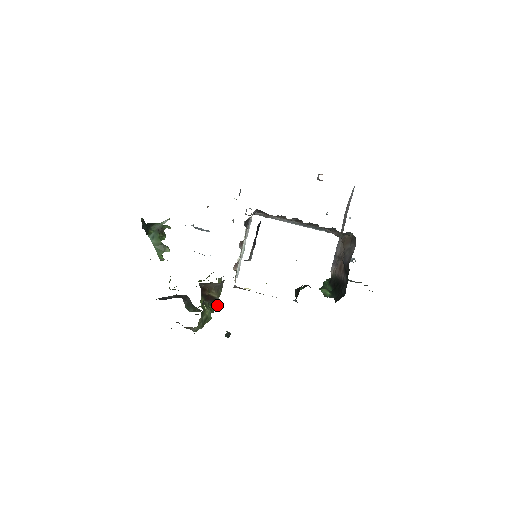
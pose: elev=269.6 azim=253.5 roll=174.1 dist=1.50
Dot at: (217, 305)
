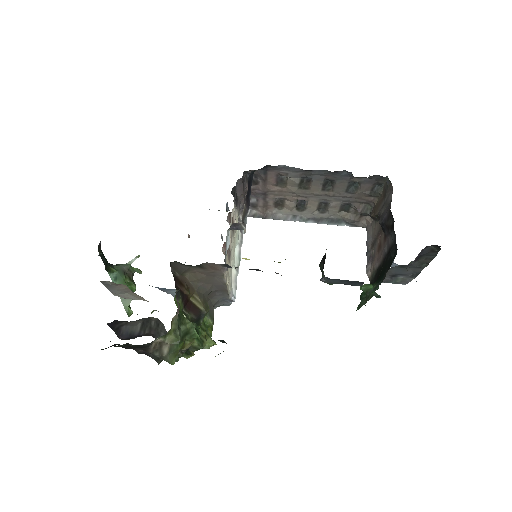
Dot at: (208, 345)
